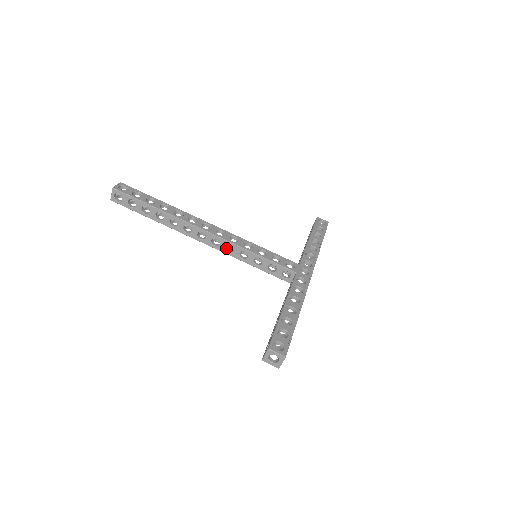
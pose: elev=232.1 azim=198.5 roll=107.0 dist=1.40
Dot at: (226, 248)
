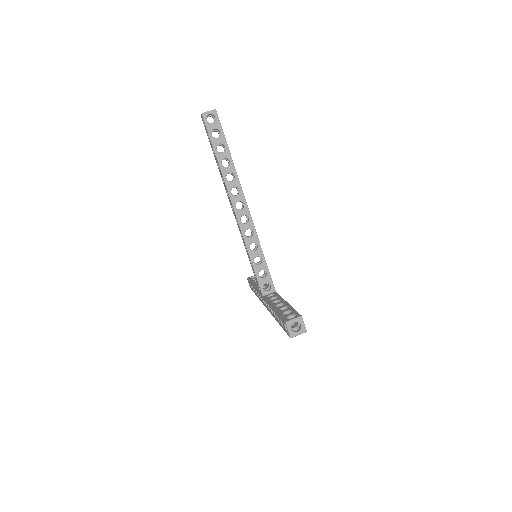
Dot at: (245, 231)
